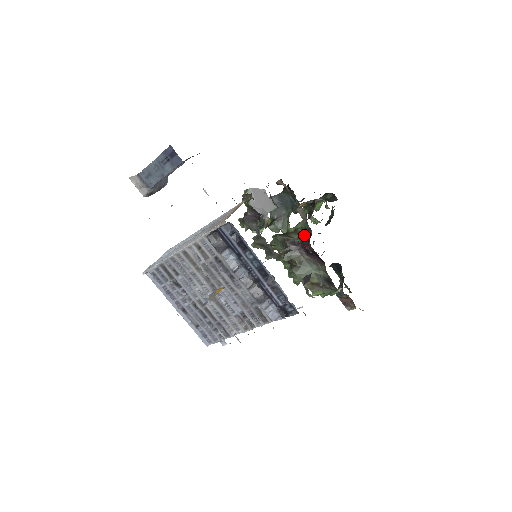
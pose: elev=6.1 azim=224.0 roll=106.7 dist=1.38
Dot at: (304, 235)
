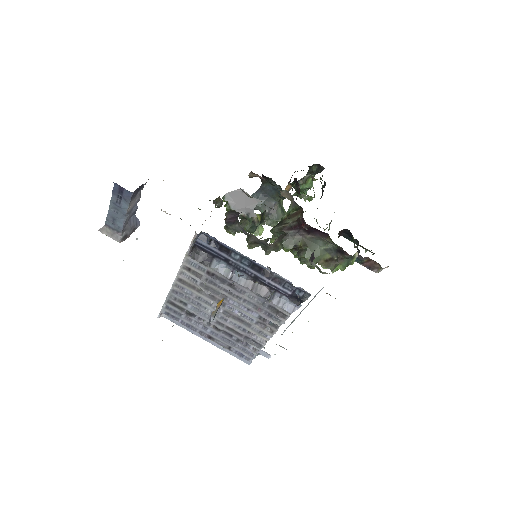
Dot at: (297, 216)
